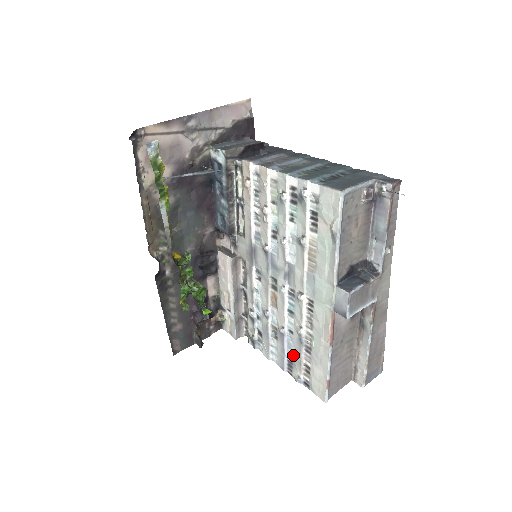
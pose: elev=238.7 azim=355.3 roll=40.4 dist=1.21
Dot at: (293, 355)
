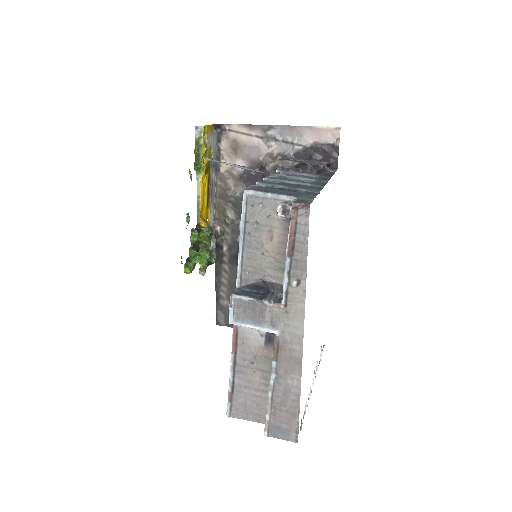
Dot at: occluded
